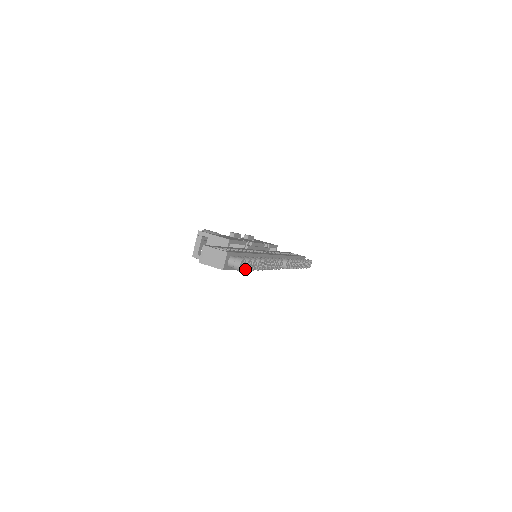
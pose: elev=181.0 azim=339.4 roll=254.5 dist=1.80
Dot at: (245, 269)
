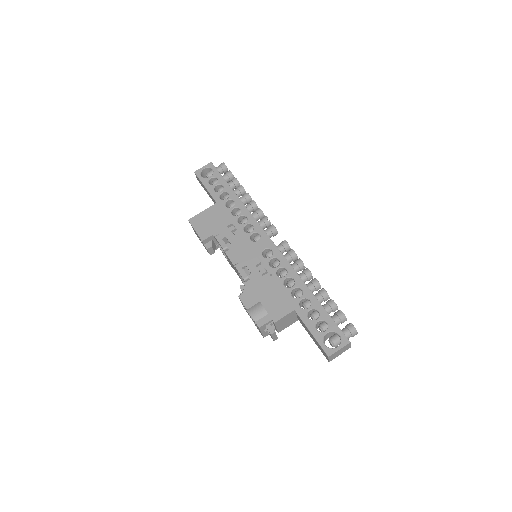
Dot at: occluded
